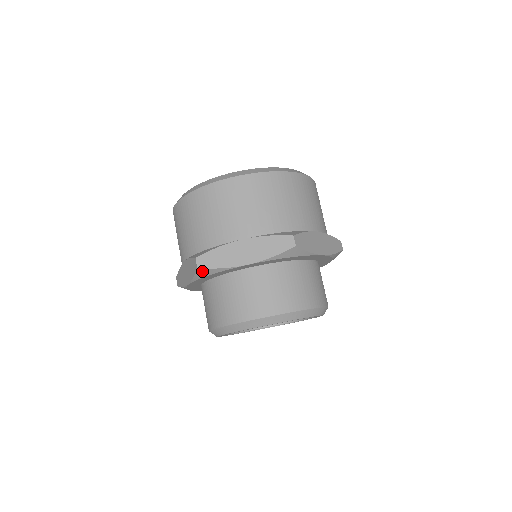
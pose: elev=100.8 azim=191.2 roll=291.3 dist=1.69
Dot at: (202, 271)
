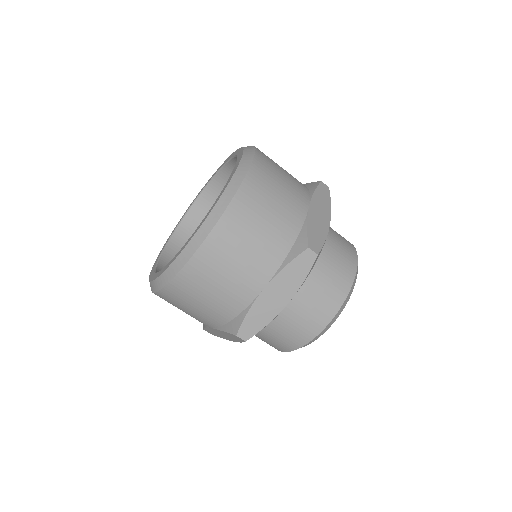
Dot at: occluded
